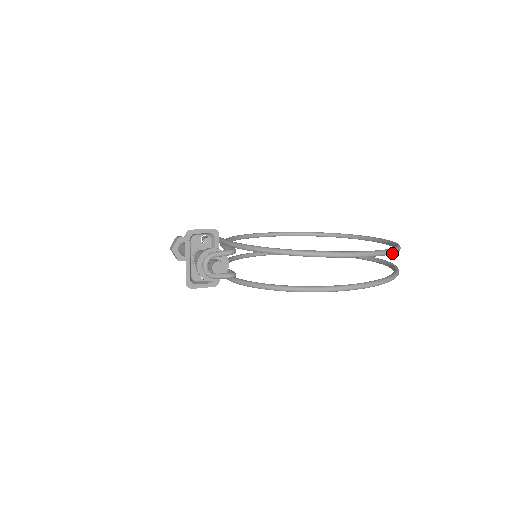
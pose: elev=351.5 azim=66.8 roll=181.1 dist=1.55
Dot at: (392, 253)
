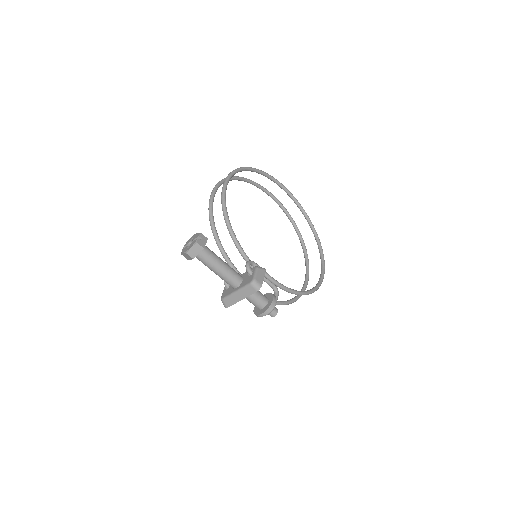
Dot at: occluded
